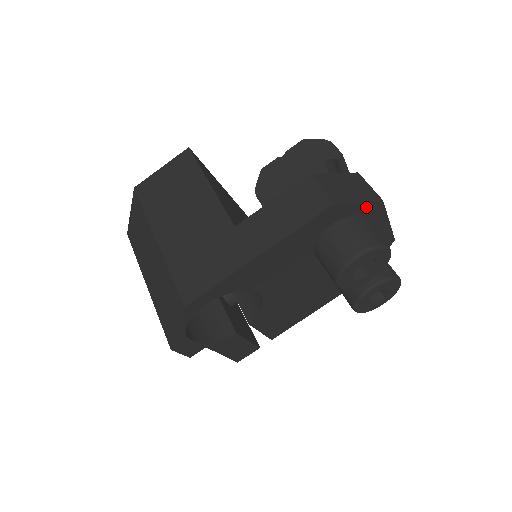
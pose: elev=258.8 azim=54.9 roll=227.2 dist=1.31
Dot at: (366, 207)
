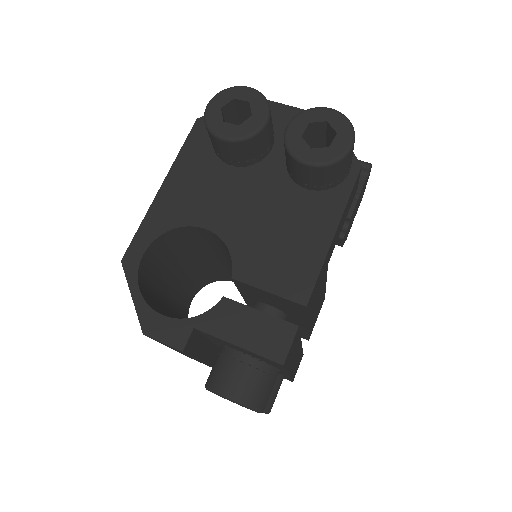
Dot at: occluded
